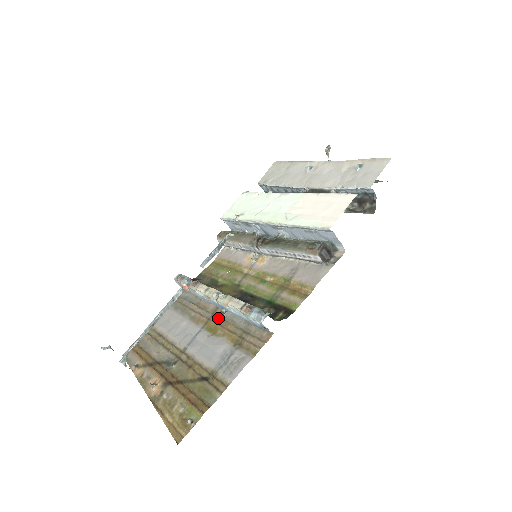
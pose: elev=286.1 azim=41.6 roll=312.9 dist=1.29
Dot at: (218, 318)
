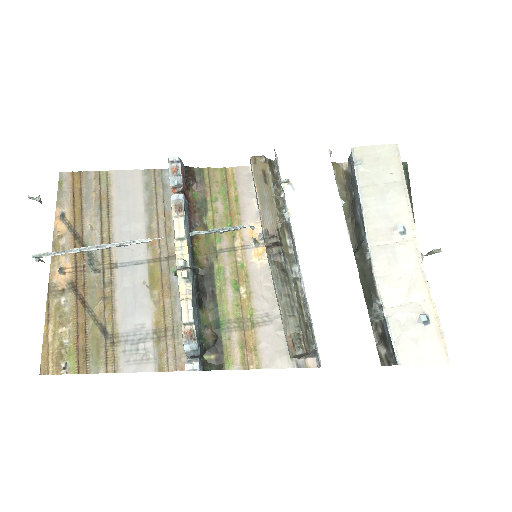
Dot at: (168, 272)
